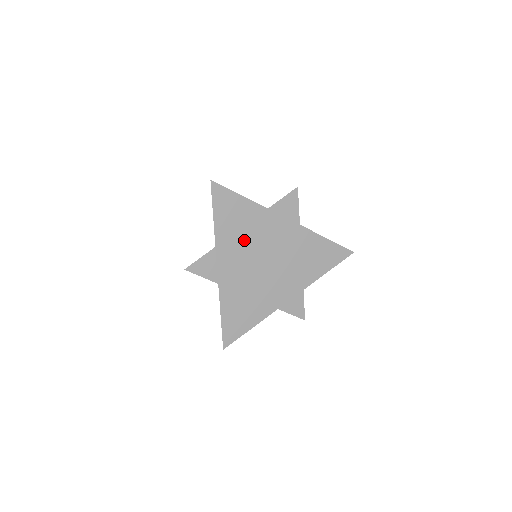
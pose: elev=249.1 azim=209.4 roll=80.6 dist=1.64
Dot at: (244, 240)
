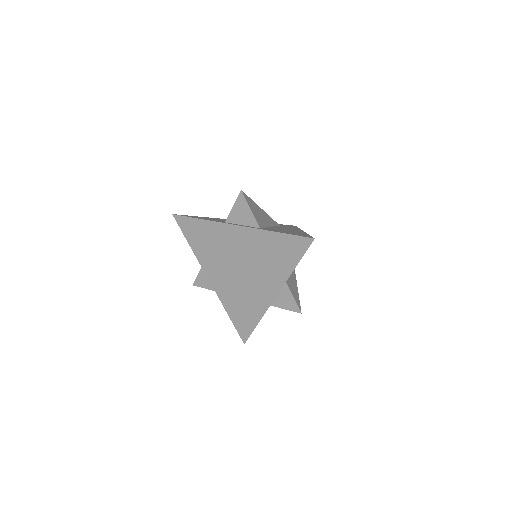
Dot at: (216, 254)
